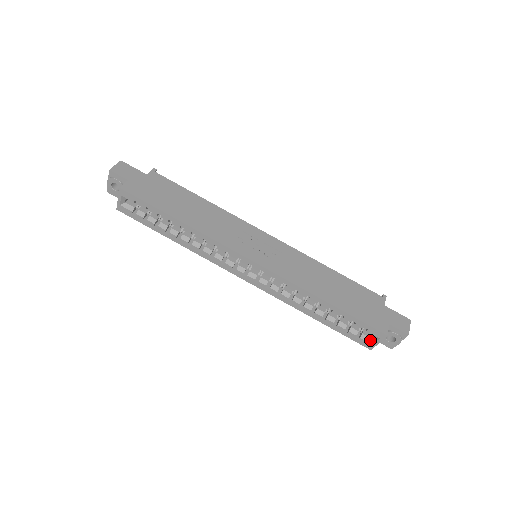
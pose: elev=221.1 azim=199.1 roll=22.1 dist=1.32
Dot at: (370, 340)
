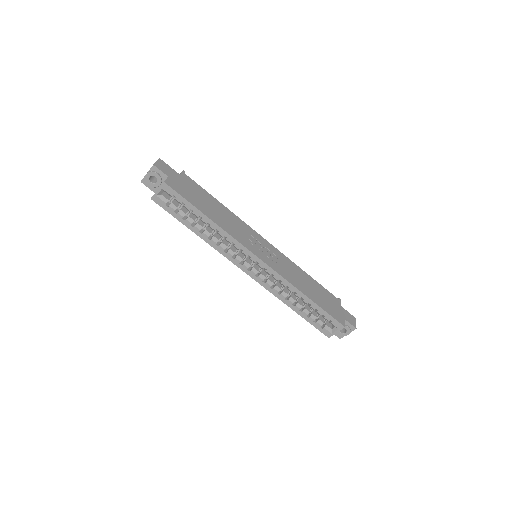
Dot at: (330, 330)
